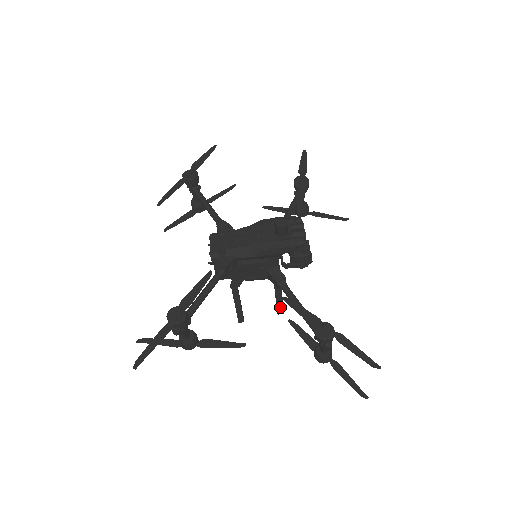
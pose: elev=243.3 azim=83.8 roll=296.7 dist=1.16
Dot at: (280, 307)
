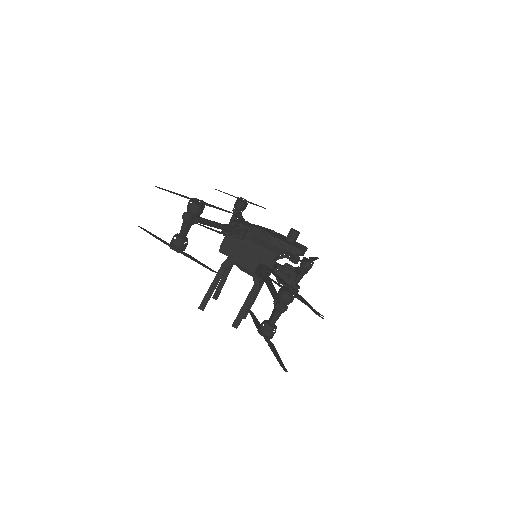
Dot at: (240, 318)
